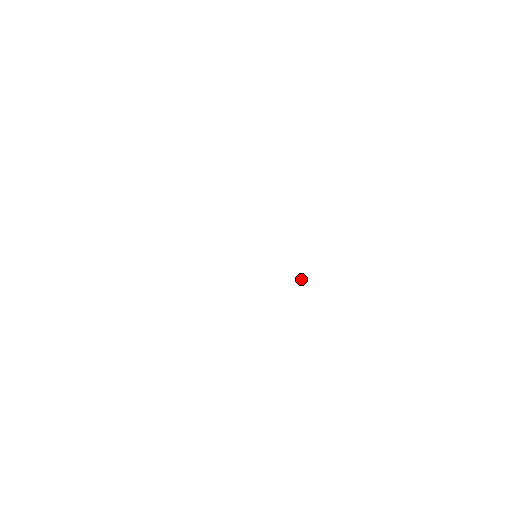
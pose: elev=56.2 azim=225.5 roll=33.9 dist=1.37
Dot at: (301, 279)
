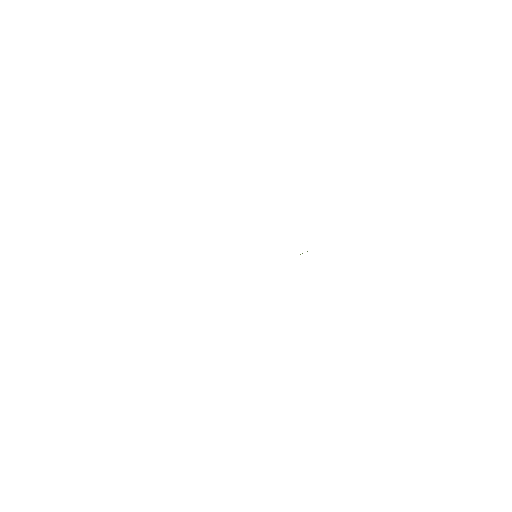
Dot at: occluded
